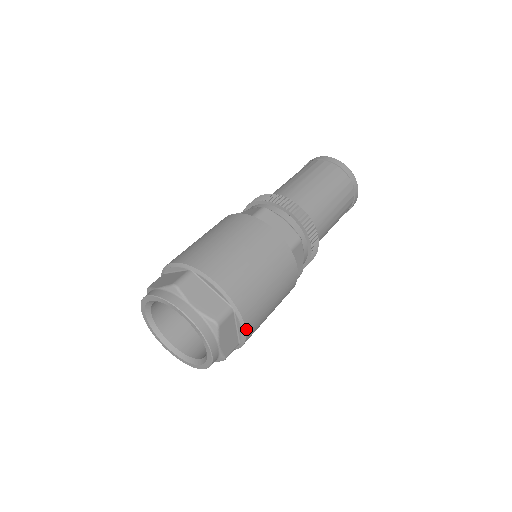
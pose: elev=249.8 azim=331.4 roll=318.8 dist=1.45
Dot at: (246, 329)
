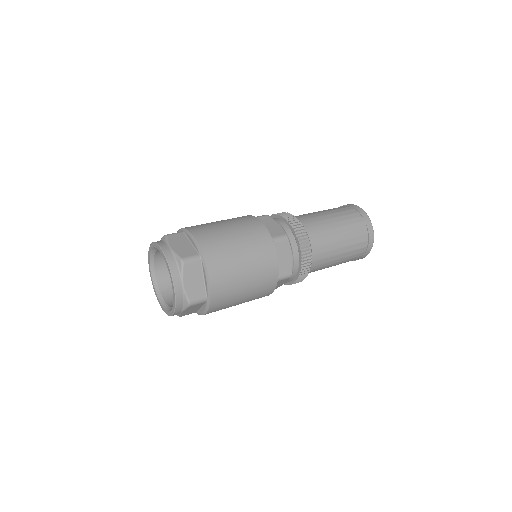
Dot at: (210, 279)
